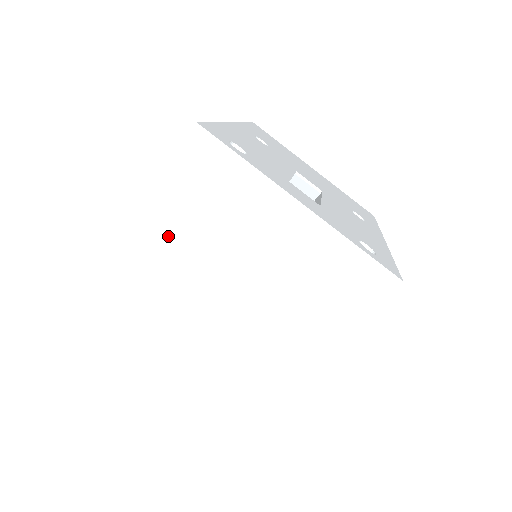
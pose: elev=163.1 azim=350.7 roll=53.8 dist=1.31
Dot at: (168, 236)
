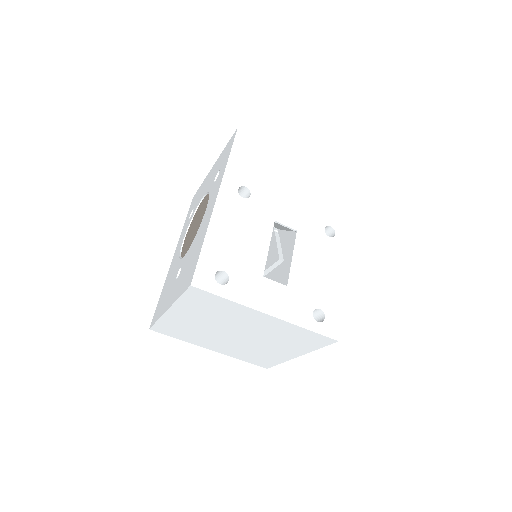
Dot at: (191, 316)
